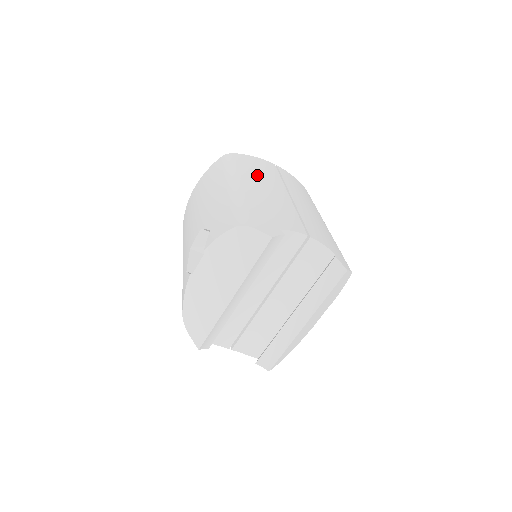
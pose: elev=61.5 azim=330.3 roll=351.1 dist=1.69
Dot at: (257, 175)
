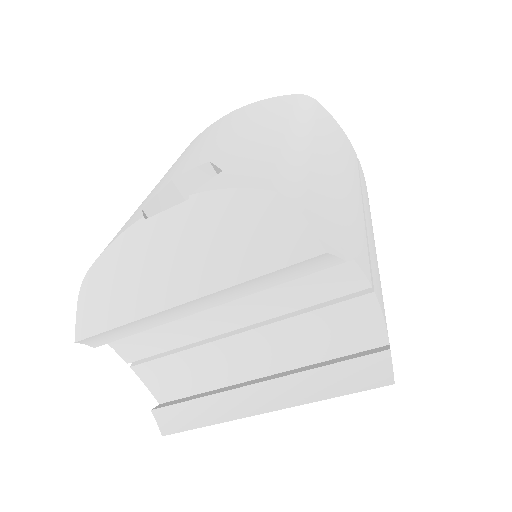
Dot at: (336, 147)
